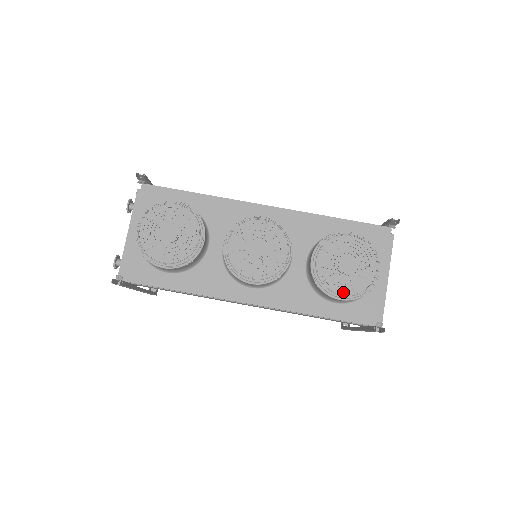
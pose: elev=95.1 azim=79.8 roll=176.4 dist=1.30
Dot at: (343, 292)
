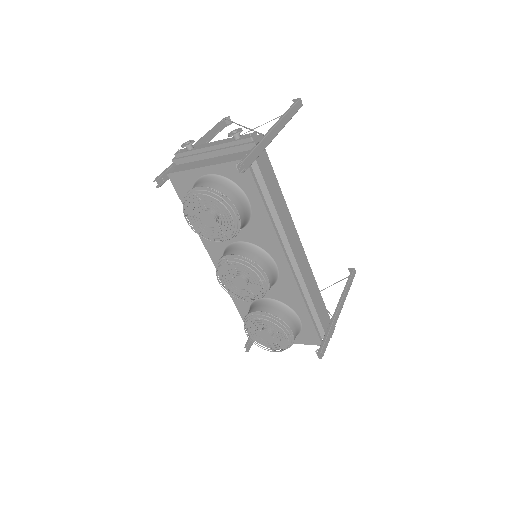
Dot at: occluded
